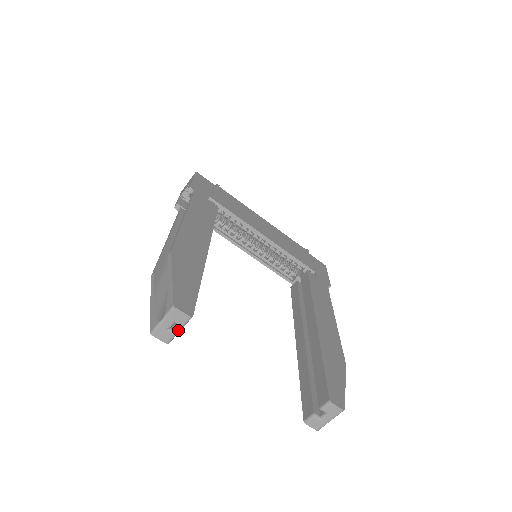
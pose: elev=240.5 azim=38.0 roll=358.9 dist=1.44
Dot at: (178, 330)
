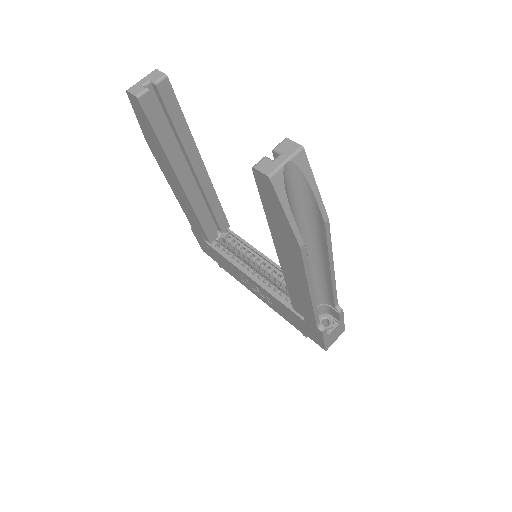
Dot at: (150, 92)
